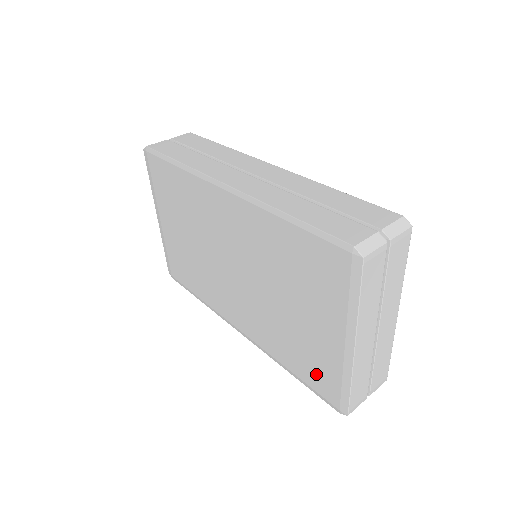
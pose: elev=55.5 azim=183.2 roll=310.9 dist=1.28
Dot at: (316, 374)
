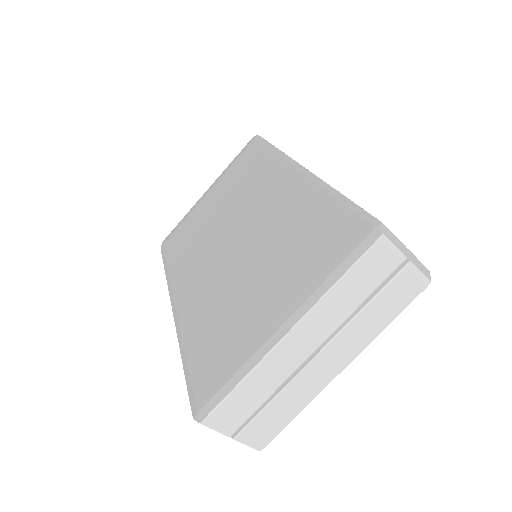
Dot at: (212, 362)
